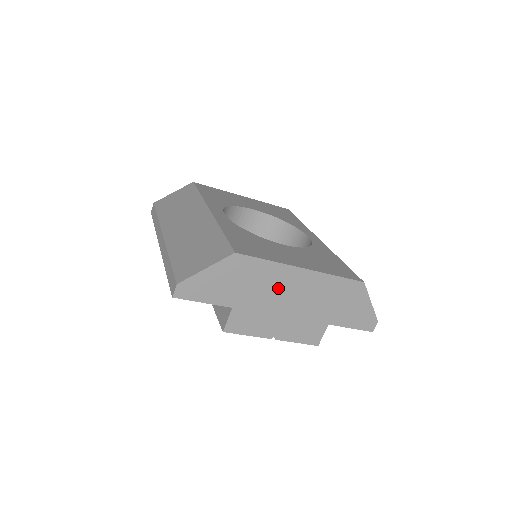
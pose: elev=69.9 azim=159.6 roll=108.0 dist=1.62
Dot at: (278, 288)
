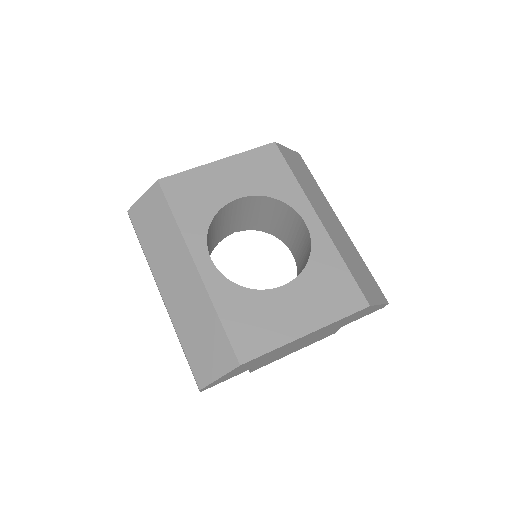
Dot at: occluded
